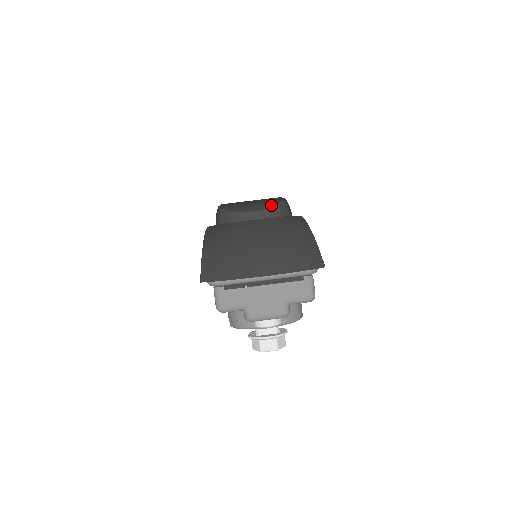
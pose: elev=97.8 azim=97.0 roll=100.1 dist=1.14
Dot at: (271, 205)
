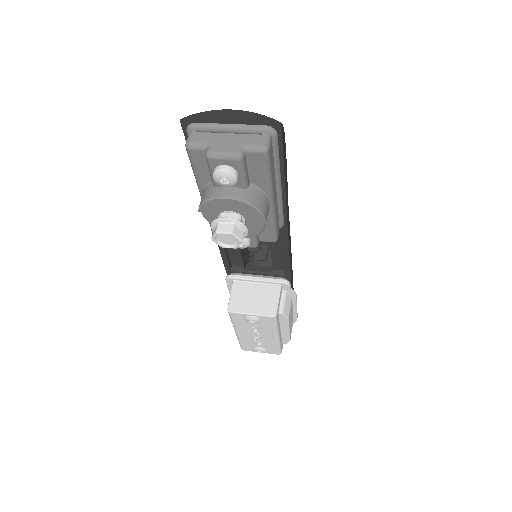
Dot at: occluded
